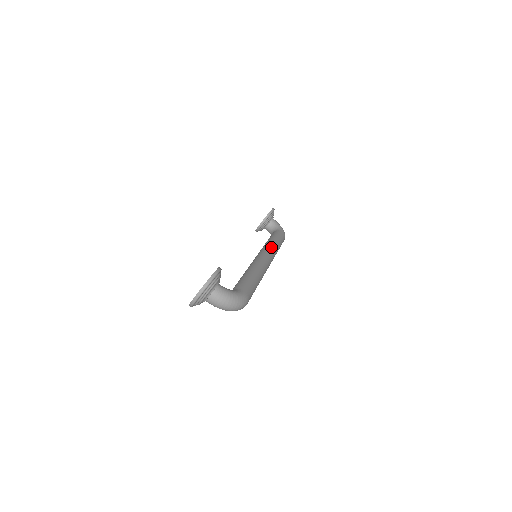
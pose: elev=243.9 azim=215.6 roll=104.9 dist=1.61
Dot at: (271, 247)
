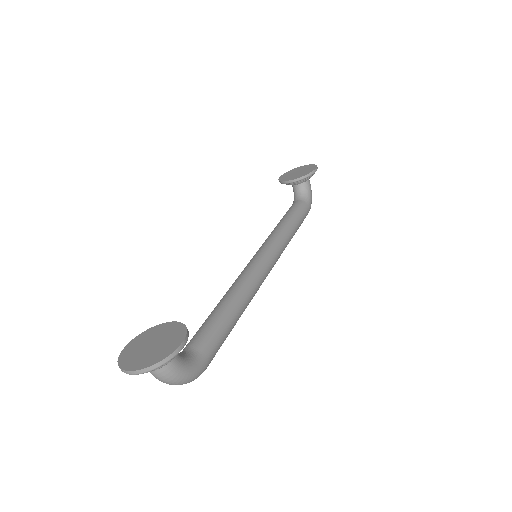
Dot at: (282, 245)
